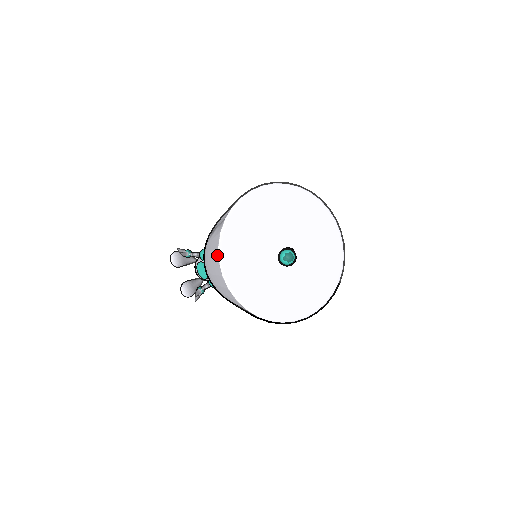
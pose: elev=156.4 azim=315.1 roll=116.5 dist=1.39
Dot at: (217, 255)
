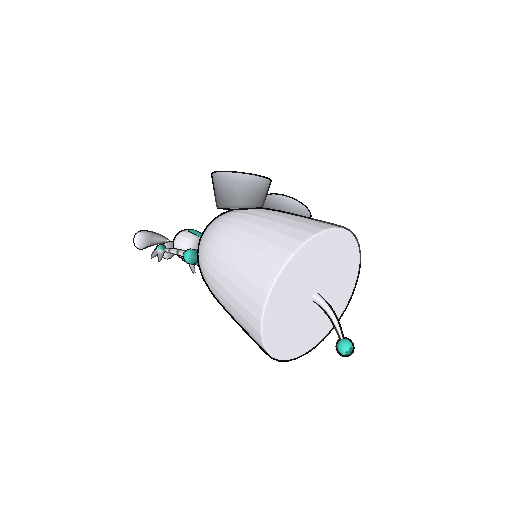
Dot at: occluded
